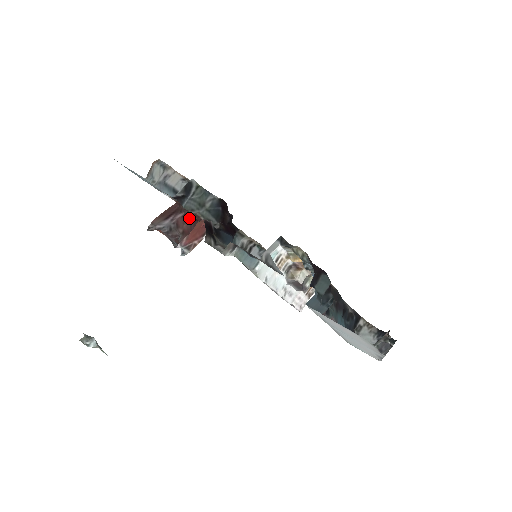
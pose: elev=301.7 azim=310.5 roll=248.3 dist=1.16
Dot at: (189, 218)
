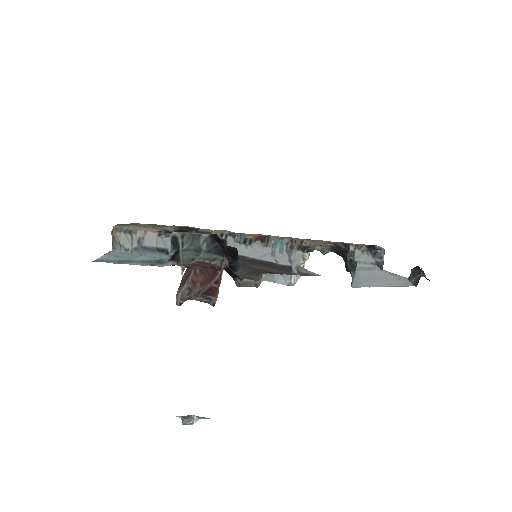
Dot at: (200, 270)
